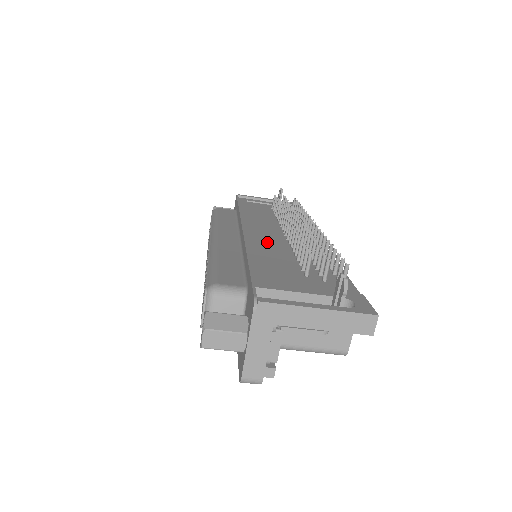
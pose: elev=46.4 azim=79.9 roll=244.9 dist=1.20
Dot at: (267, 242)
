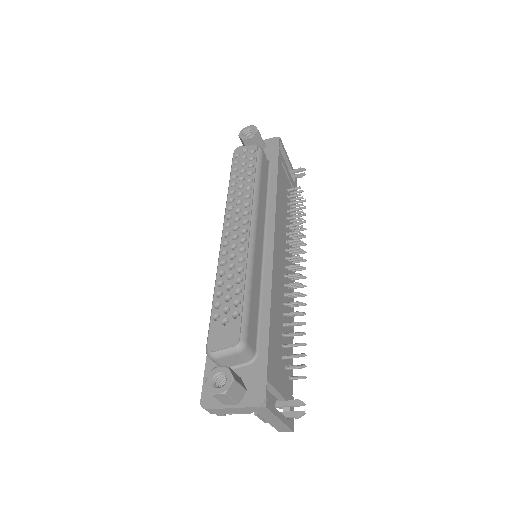
Dot at: (278, 281)
